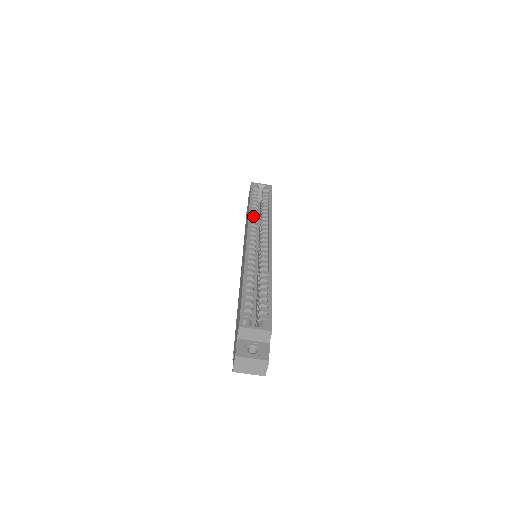
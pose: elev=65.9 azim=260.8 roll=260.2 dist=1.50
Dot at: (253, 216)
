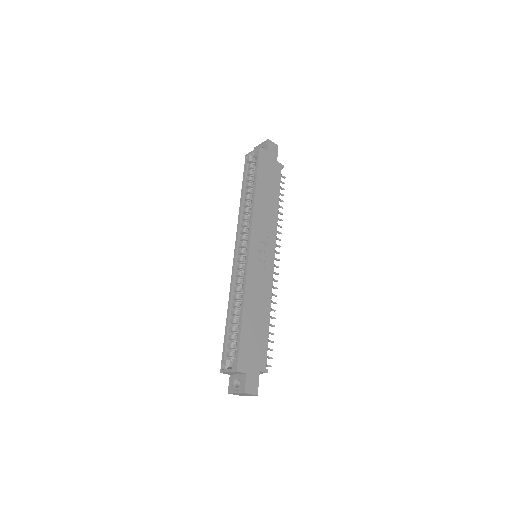
Dot at: (244, 213)
